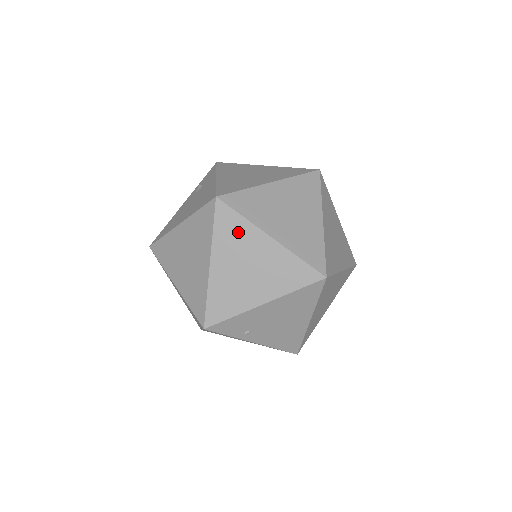
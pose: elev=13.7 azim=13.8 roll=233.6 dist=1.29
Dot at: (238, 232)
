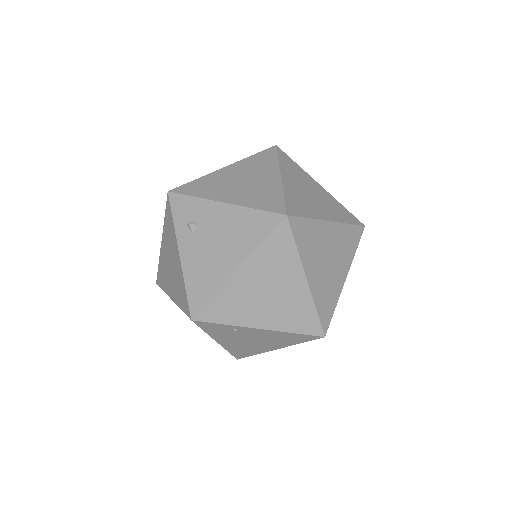
Dot at: (312, 235)
